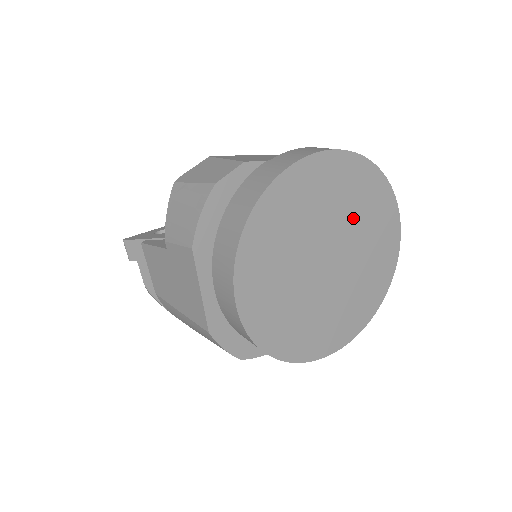
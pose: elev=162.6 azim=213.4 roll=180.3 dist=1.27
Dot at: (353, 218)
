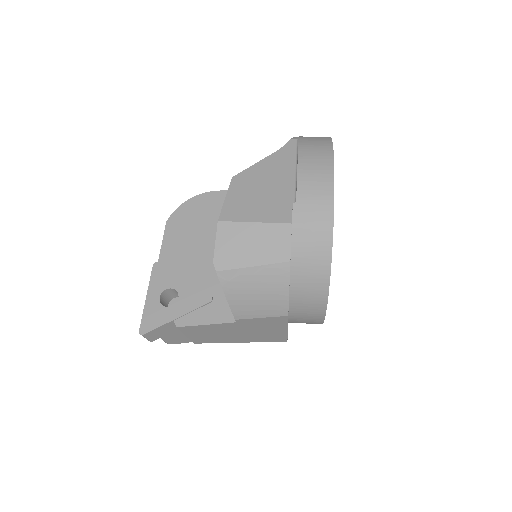
Dot at: occluded
